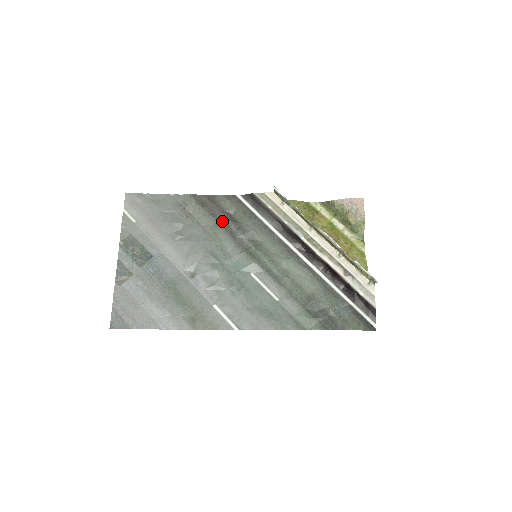
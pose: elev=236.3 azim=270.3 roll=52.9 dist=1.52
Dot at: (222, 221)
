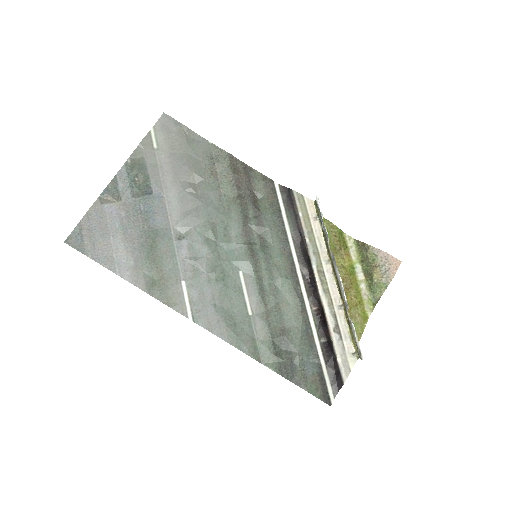
Dot at: (244, 199)
